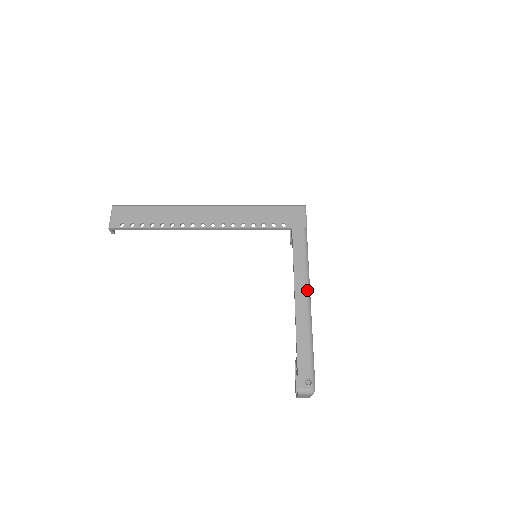
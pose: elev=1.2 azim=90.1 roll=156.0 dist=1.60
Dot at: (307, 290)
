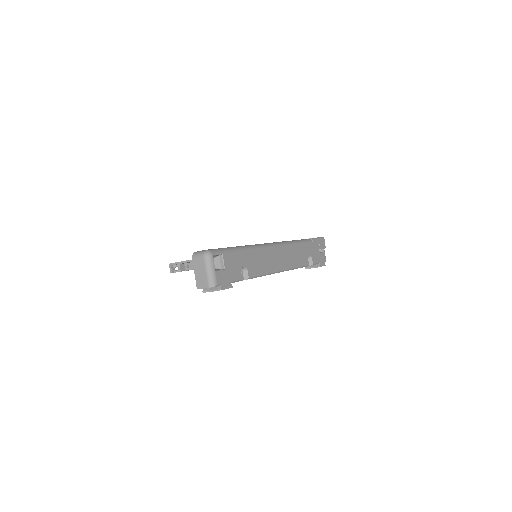
Dot at: (275, 243)
